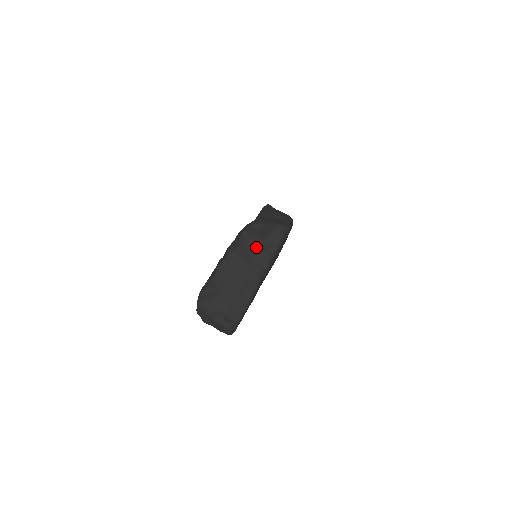
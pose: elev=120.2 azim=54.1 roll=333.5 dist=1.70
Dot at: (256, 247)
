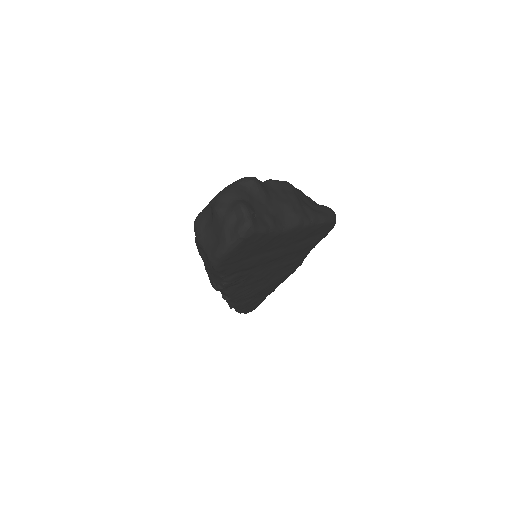
Dot at: (308, 204)
